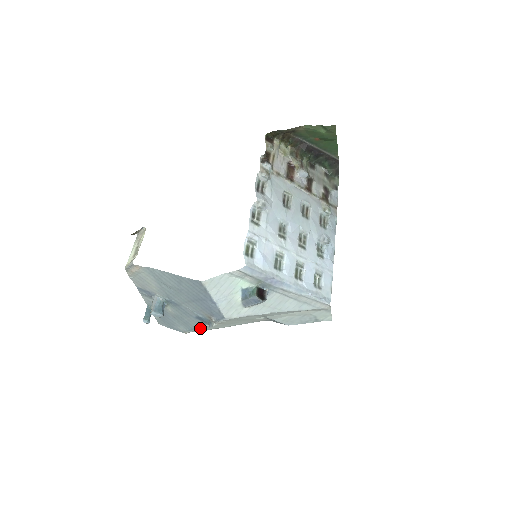
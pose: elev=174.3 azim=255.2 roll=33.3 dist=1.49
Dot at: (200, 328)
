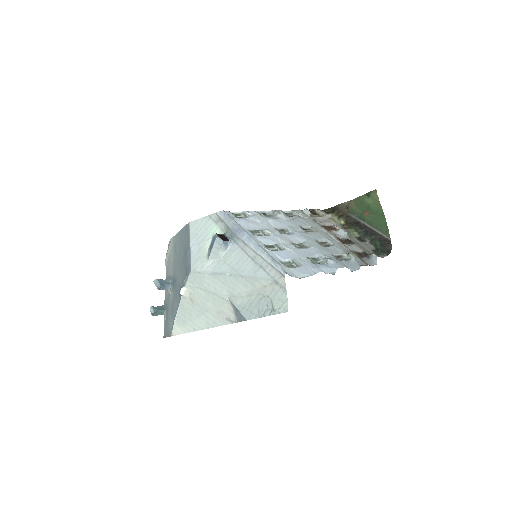
Dot at: (178, 309)
